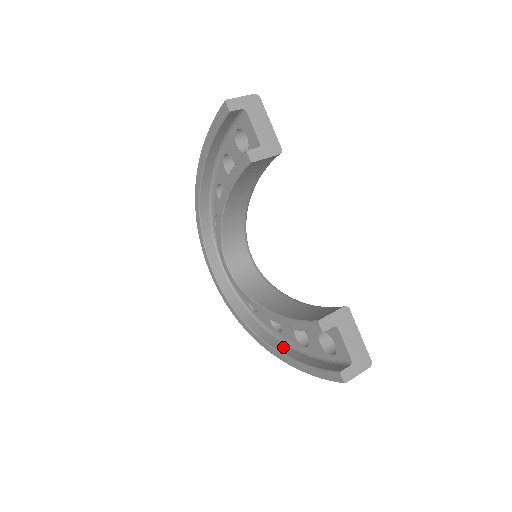
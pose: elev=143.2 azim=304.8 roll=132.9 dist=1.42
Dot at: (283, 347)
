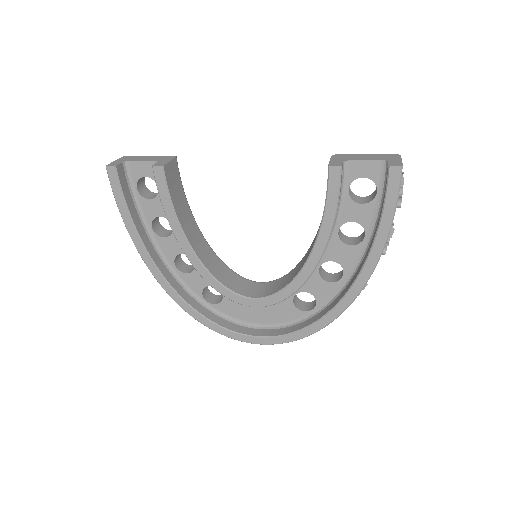
Dot at: (359, 269)
